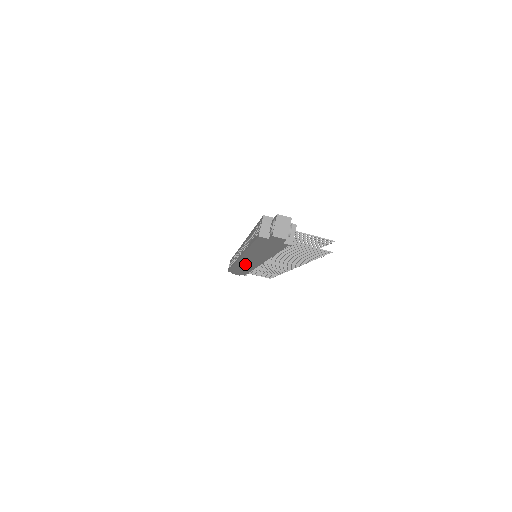
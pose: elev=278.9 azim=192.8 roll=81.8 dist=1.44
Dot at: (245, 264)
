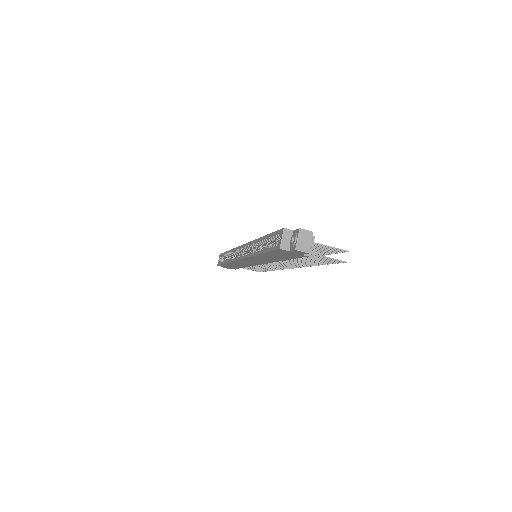
Dot at: (243, 263)
